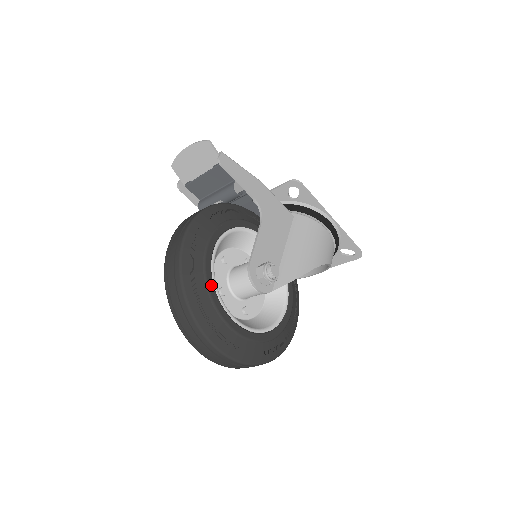
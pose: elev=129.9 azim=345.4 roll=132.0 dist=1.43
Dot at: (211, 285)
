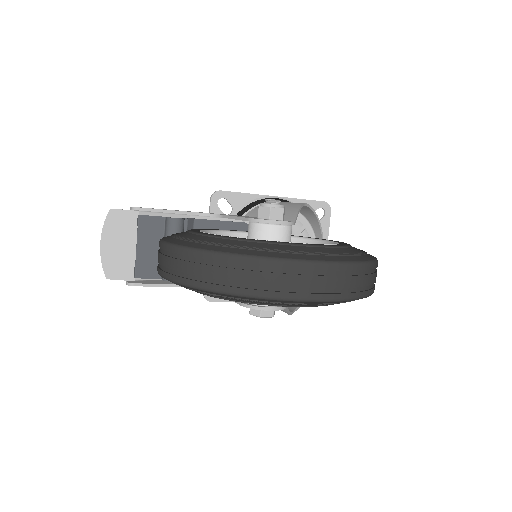
Dot at: (235, 238)
